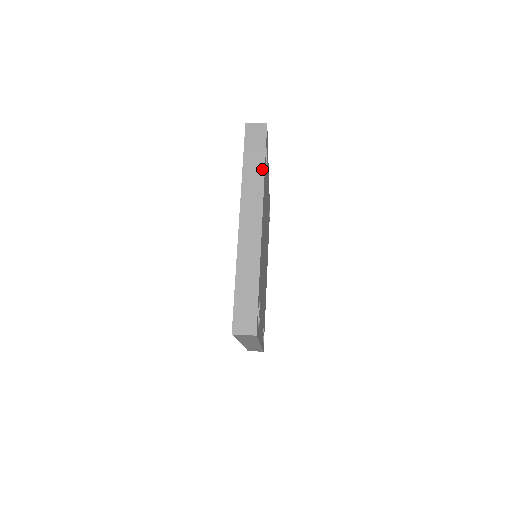
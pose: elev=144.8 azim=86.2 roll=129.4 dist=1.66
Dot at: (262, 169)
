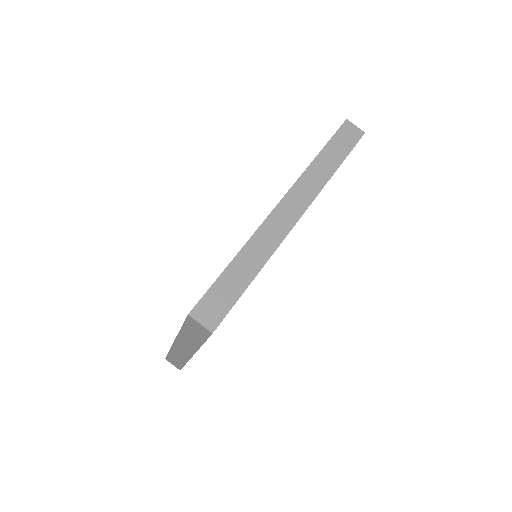
Dot at: (199, 344)
